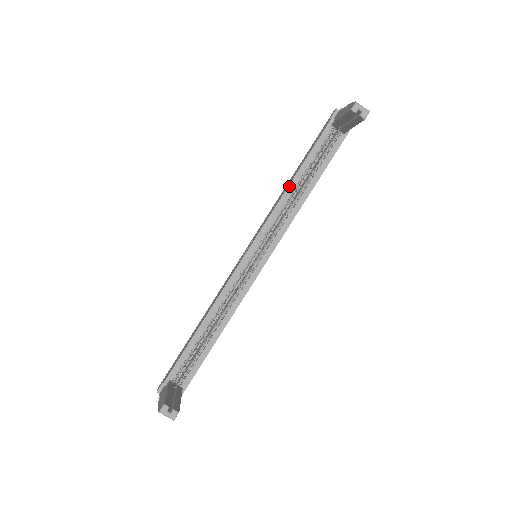
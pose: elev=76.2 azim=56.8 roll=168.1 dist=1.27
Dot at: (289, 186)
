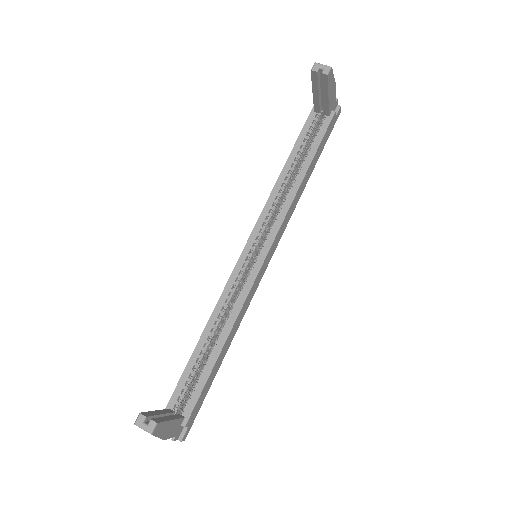
Dot at: (279, 177)
